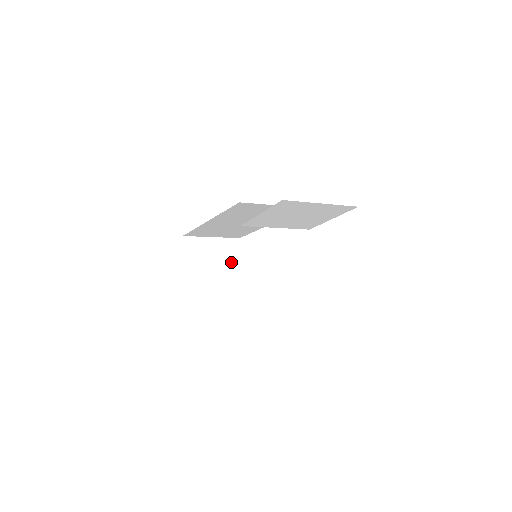
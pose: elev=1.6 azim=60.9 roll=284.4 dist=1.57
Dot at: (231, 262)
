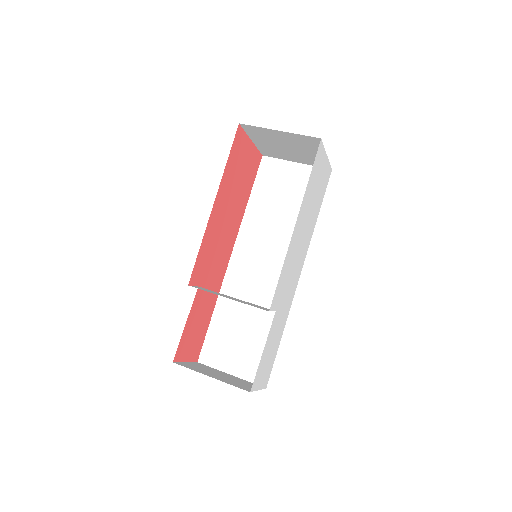
Dot at: (311, 149)
